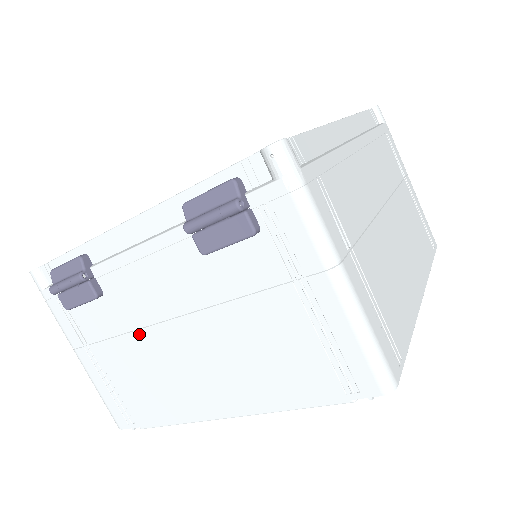
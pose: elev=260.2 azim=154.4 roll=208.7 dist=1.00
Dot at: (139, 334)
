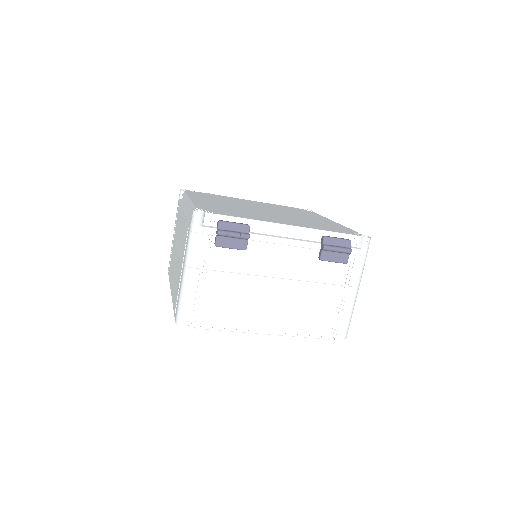
Dot at: (250, 277)
